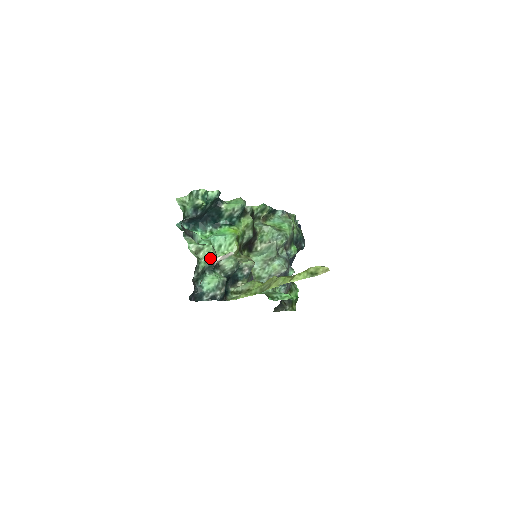
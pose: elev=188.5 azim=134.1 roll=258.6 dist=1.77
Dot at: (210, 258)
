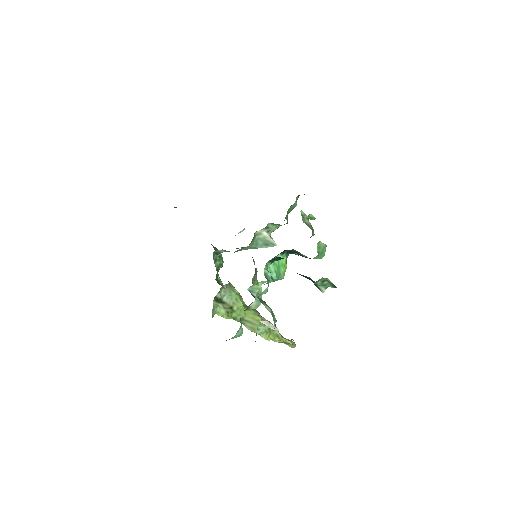
Dot at: (263, 330)
